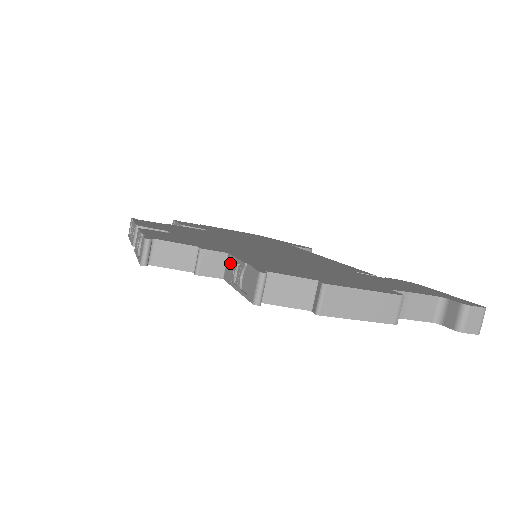
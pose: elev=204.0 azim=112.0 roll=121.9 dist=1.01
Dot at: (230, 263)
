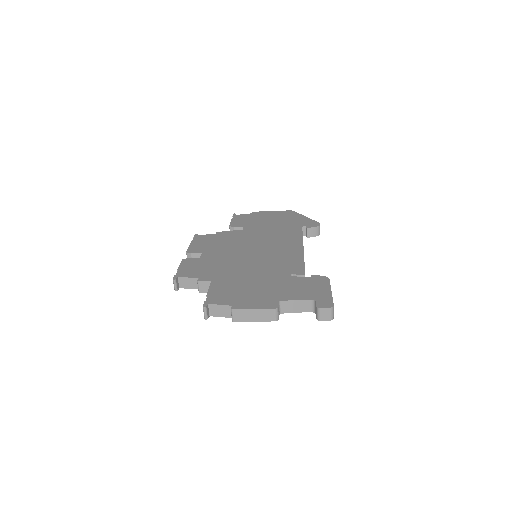
Dot at: occluded
